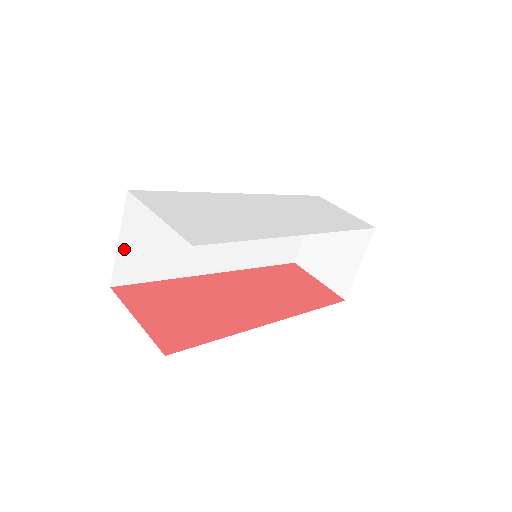
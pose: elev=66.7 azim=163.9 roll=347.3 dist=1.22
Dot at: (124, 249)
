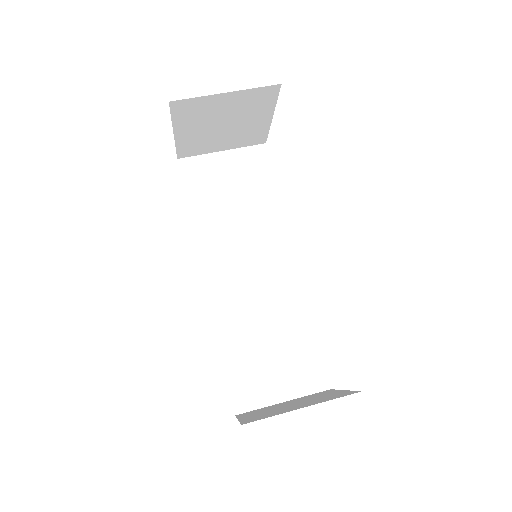
Dot at: (216, 159)
